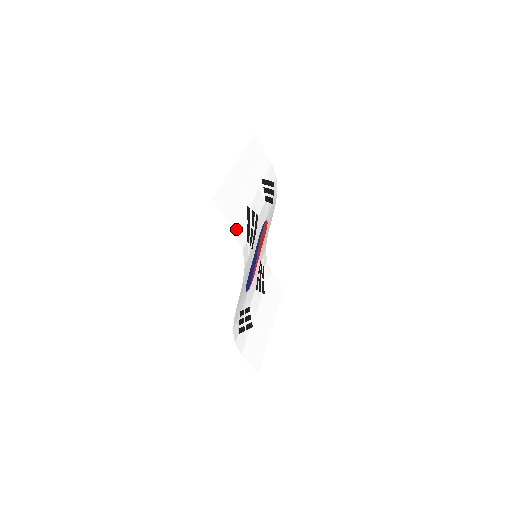
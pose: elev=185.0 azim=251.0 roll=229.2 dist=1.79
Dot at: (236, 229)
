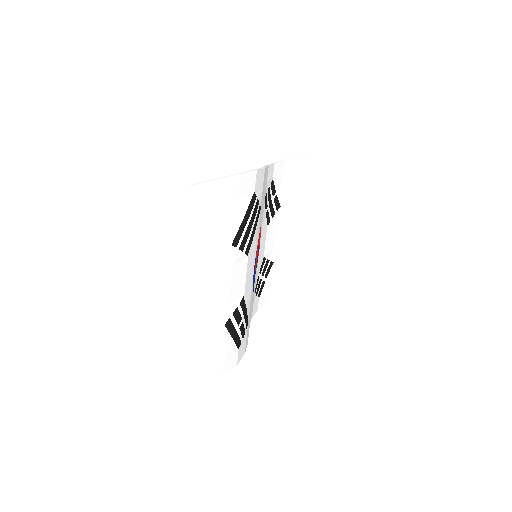
Dot at: (221, 372)
